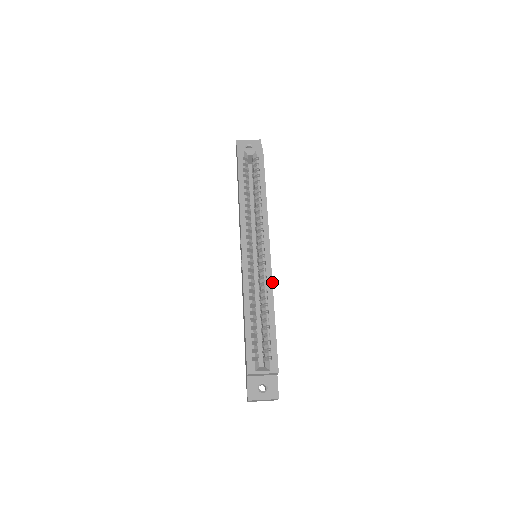
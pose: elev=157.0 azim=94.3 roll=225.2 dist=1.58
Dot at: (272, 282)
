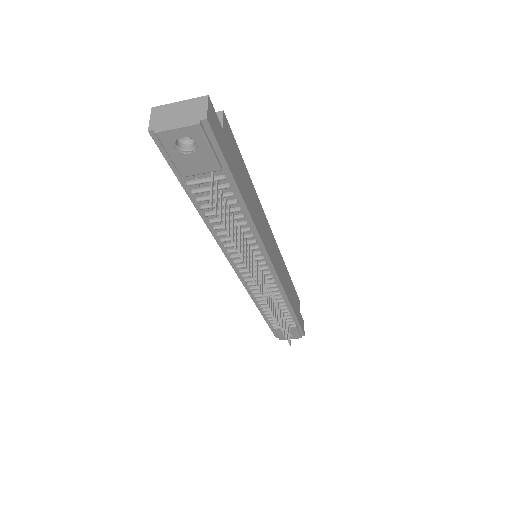
Dot at: occluded
